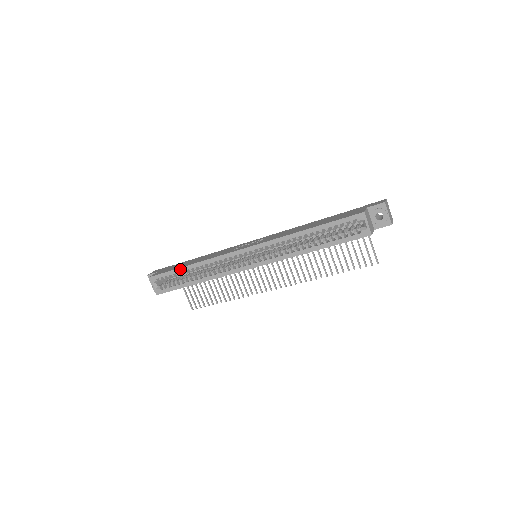
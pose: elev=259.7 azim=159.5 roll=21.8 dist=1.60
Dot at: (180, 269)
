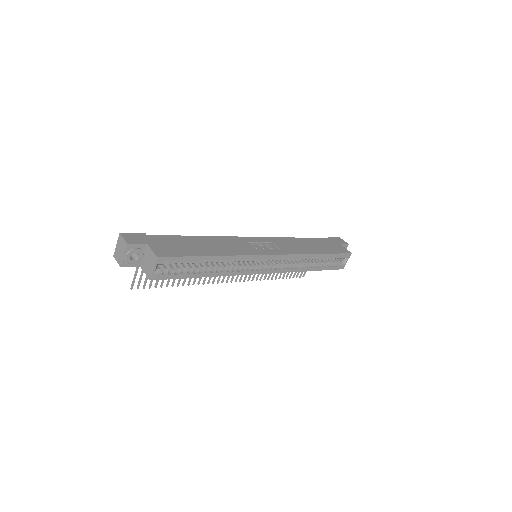
Dot at: (203, 257)
